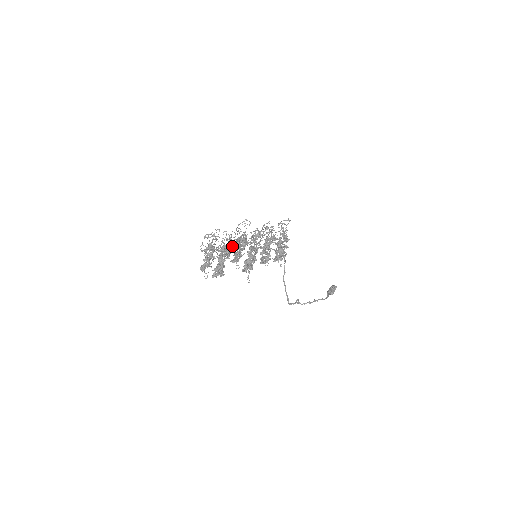
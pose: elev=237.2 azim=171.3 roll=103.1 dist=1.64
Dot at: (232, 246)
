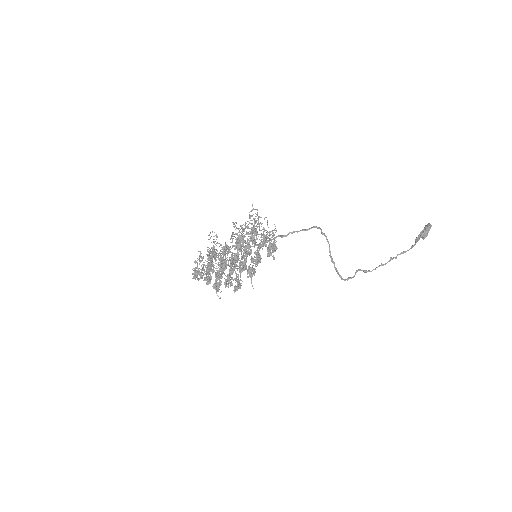
Dot at: (230, 257)
